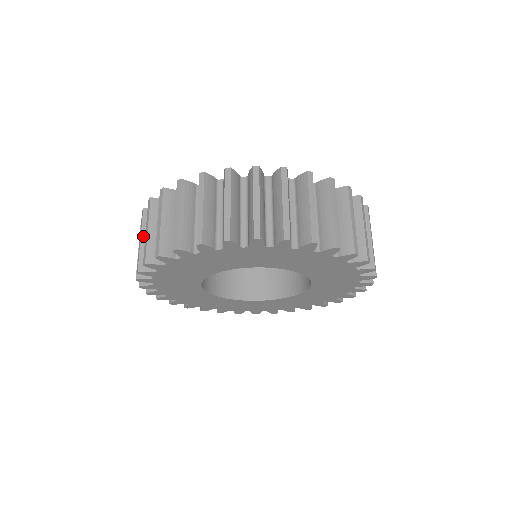
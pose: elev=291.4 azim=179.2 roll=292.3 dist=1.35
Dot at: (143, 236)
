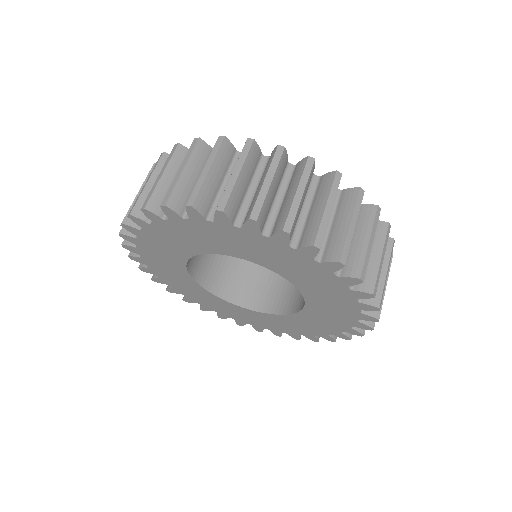
Dot at: occluded
